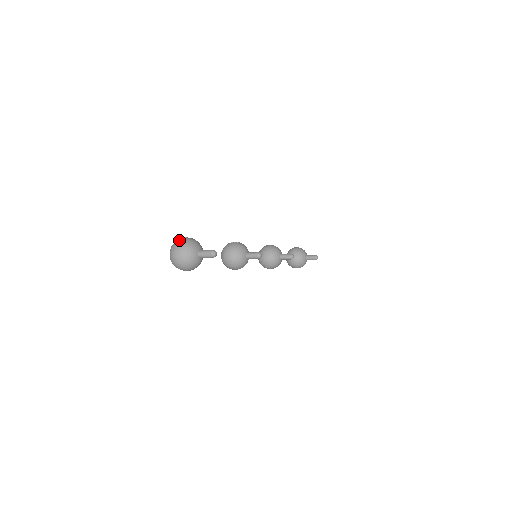
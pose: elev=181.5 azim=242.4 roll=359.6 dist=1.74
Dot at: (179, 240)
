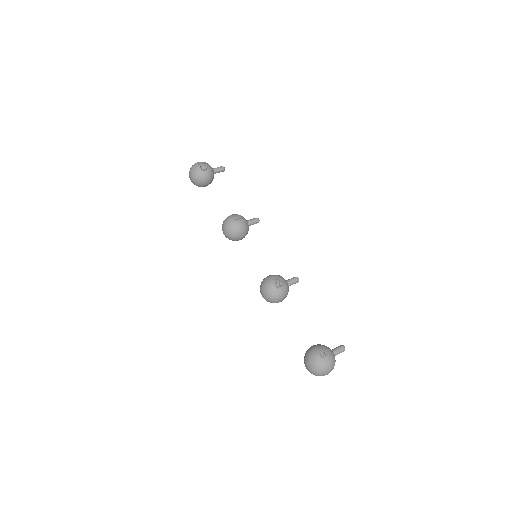
Dot at: (328, 365)
